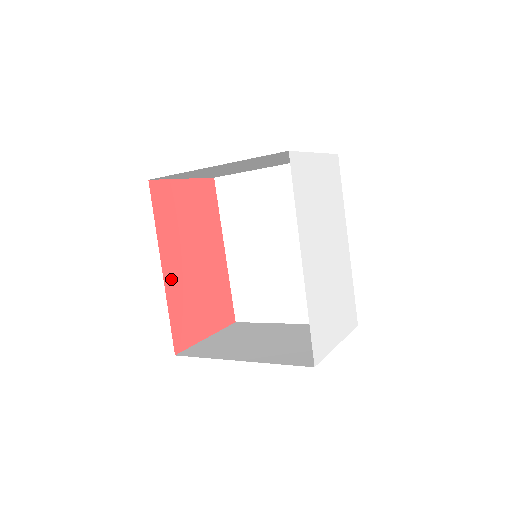
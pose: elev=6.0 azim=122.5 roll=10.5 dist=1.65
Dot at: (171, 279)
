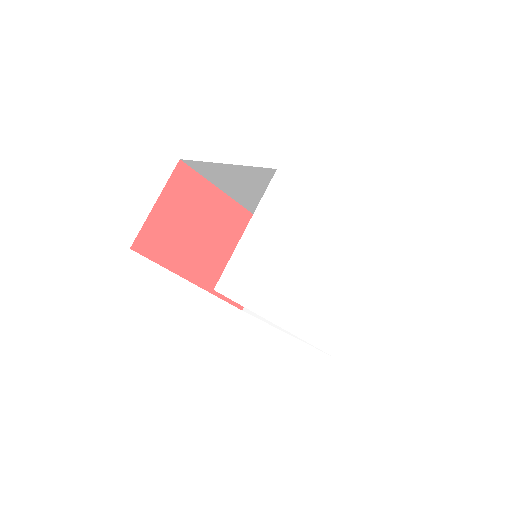
Dot at: (204, 279)
